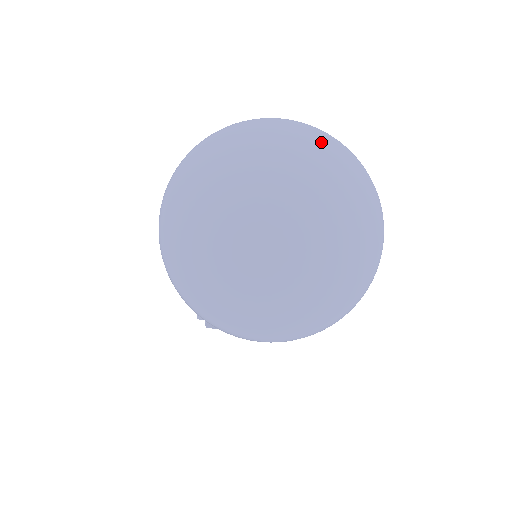
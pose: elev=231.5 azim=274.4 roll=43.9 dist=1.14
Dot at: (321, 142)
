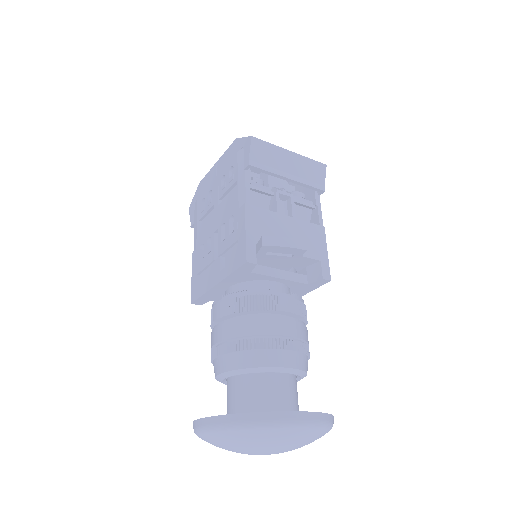
Dot at: (318, 434)
